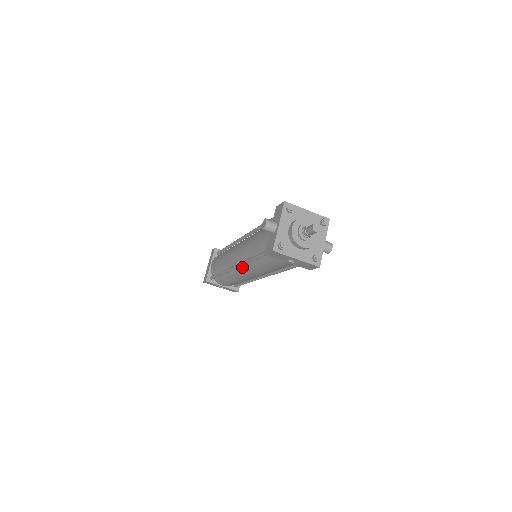
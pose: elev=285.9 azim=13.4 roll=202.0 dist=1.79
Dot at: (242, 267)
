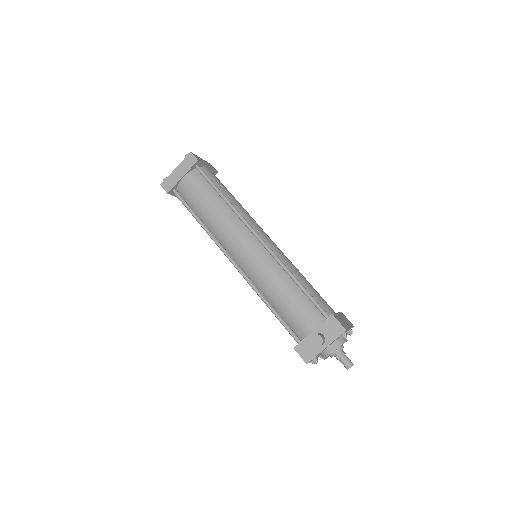
Dot at: occluded
